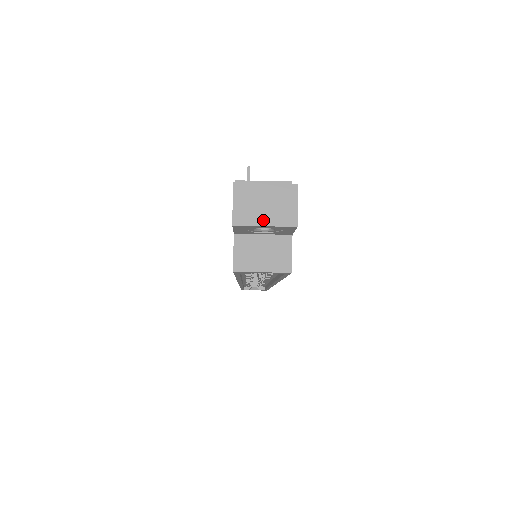
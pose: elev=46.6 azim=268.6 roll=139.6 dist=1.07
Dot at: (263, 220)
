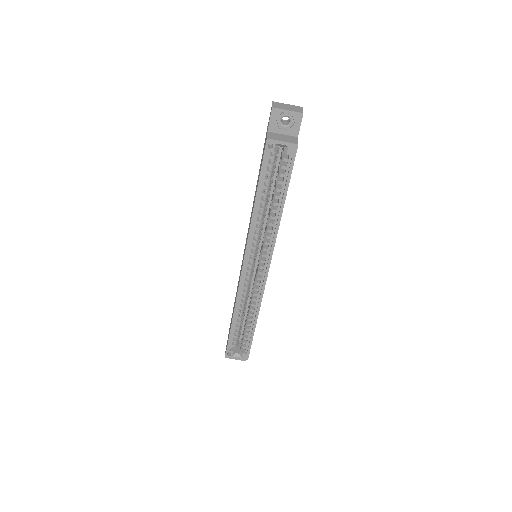
Dot at: (287, 109)
